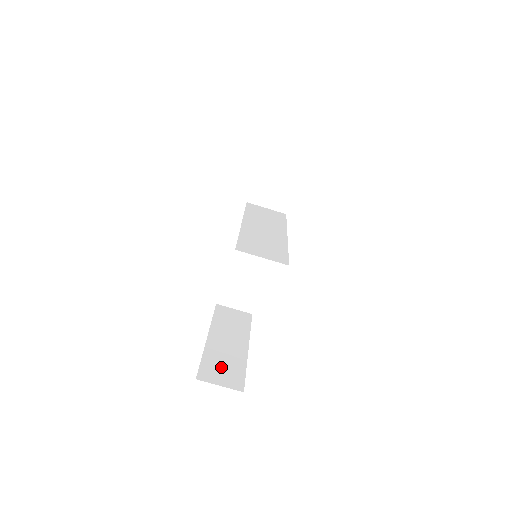
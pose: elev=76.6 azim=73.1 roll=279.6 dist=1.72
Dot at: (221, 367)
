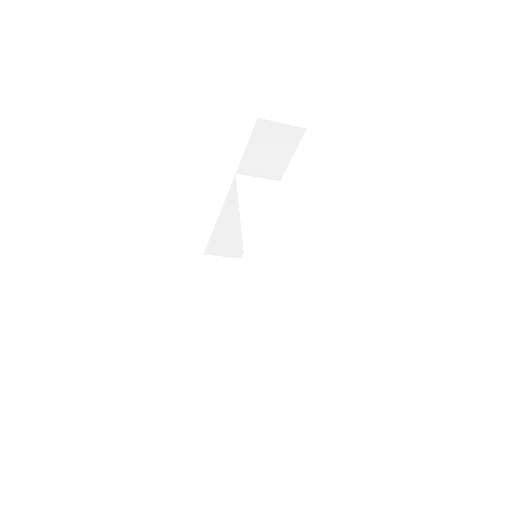
Dot at: (227, 349)
